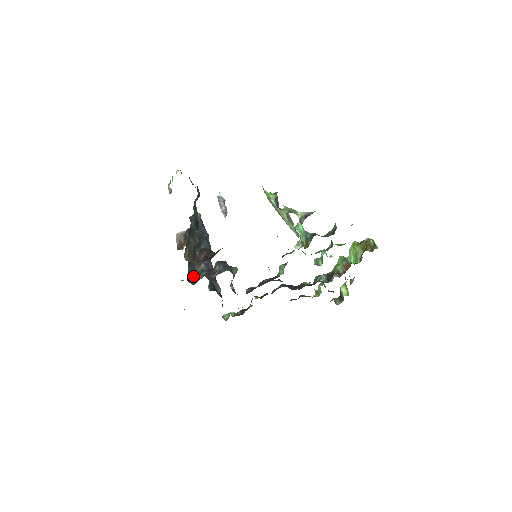
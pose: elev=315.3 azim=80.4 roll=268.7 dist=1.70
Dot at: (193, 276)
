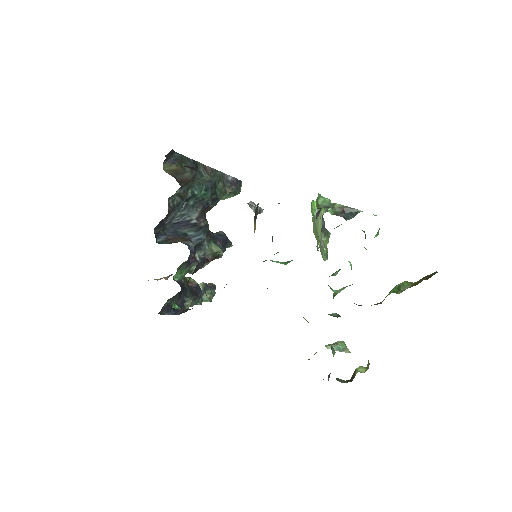
Dot at: (166, 240)
